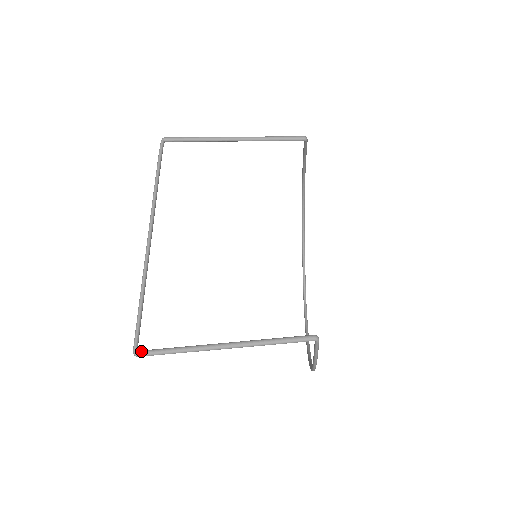
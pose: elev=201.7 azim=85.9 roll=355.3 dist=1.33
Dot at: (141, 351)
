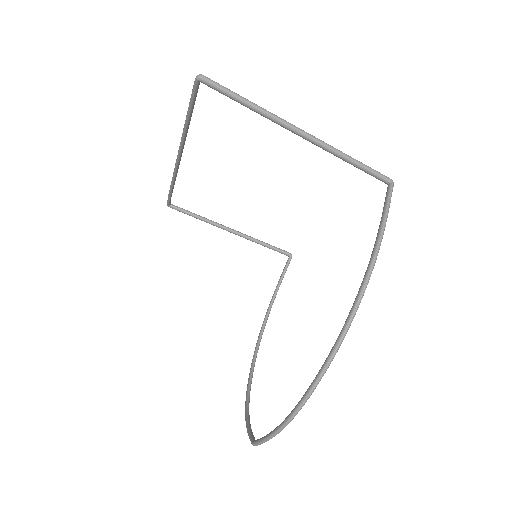
Dot at: (207, 80)
